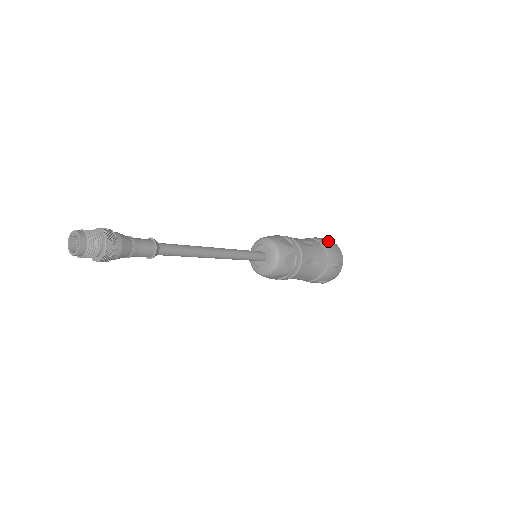
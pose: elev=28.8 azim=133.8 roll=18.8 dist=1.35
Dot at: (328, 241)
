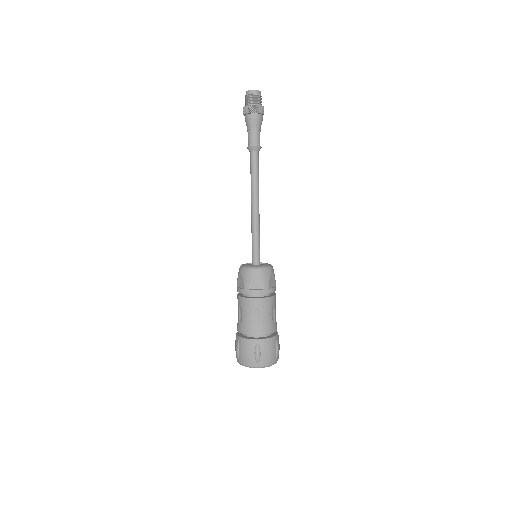
Dot at: occluded
